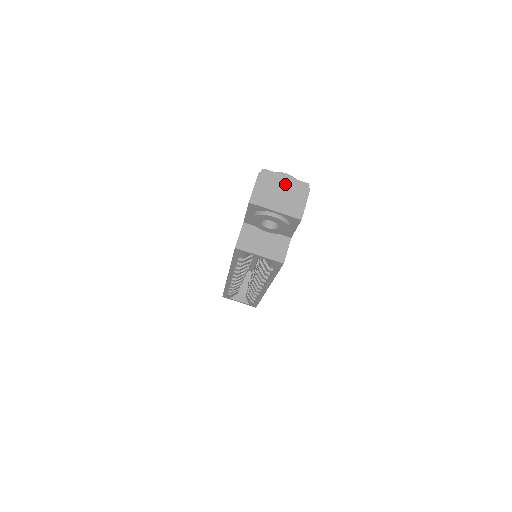
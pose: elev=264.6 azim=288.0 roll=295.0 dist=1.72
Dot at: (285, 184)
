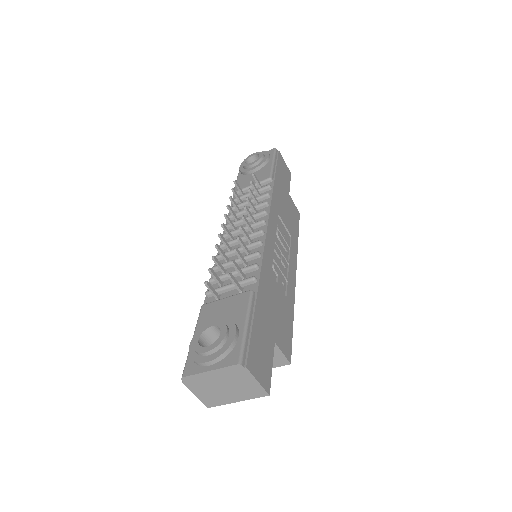
Dot at: (218, 378)
